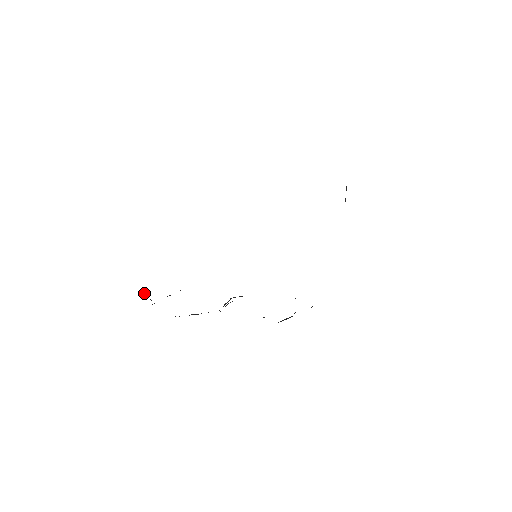
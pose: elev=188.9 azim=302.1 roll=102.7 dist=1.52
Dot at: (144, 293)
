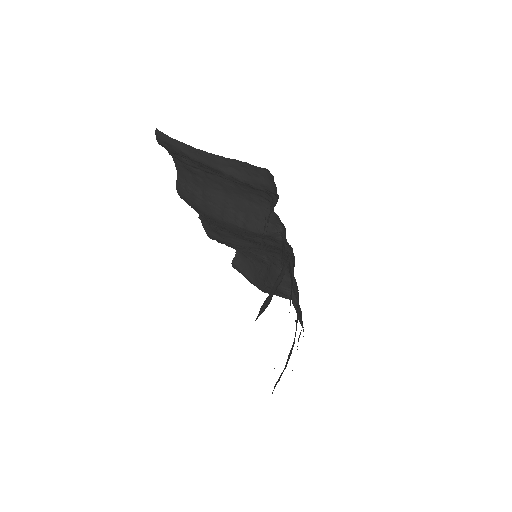
Dot at: occluded
